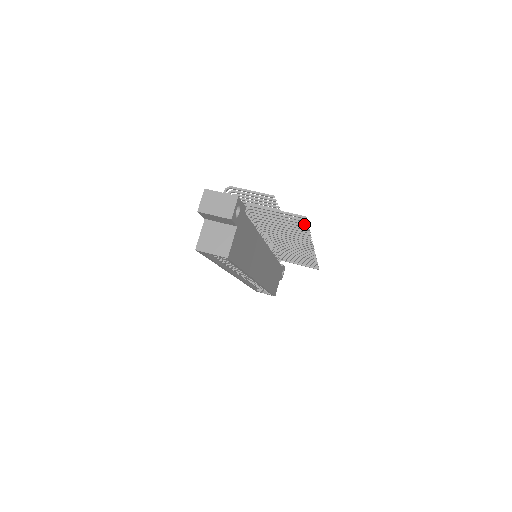
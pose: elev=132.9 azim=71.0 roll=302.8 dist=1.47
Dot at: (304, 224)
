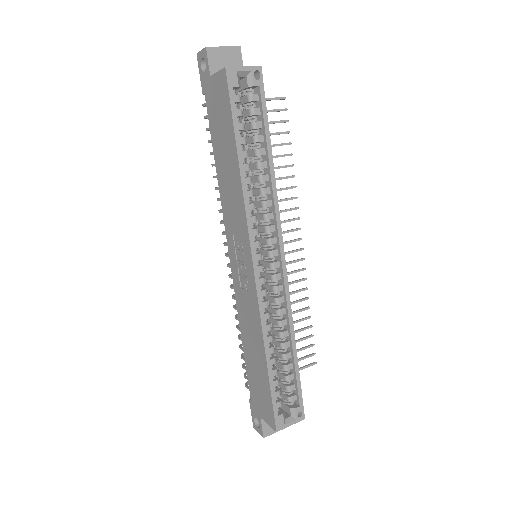
Dot at: (285, 121)
